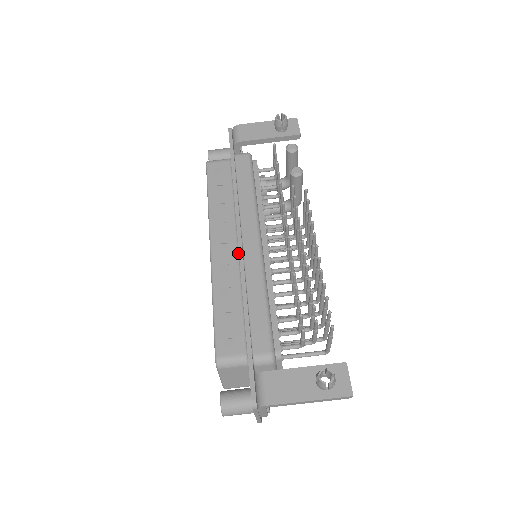
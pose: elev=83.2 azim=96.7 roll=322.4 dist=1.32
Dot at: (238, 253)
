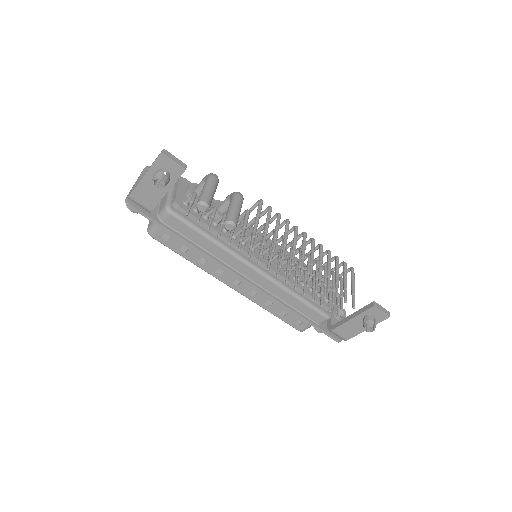
Dot at: occluded
